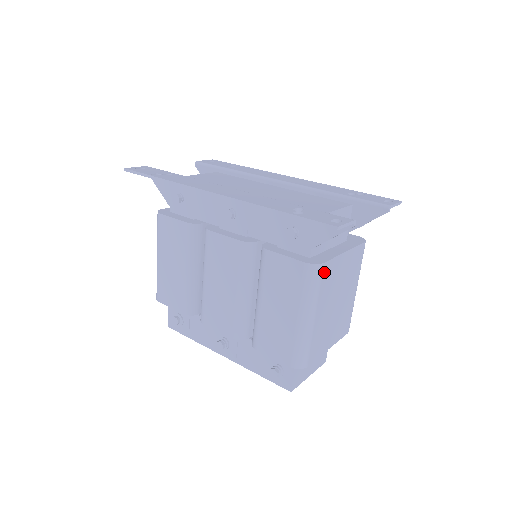
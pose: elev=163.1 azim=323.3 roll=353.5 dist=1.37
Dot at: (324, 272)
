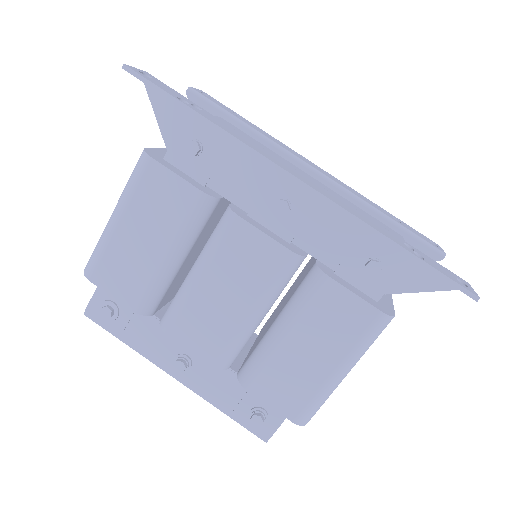
Dot at: occluded
